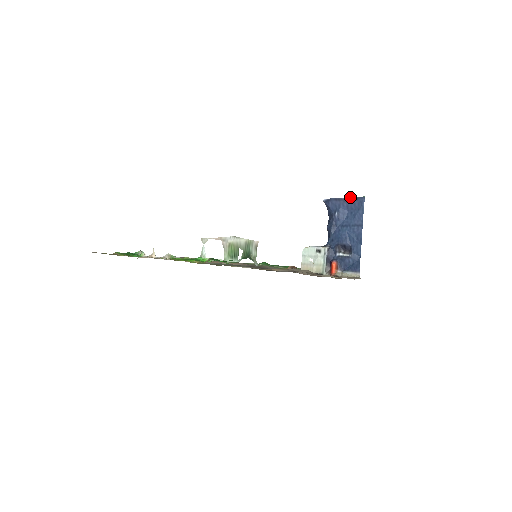
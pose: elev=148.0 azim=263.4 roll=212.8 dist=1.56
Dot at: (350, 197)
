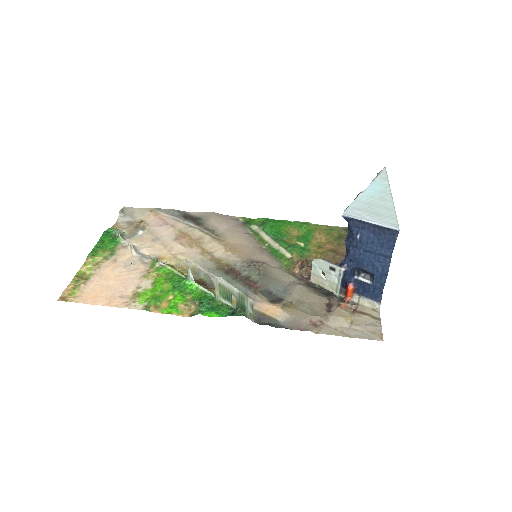
Dot at: (379, 223)
